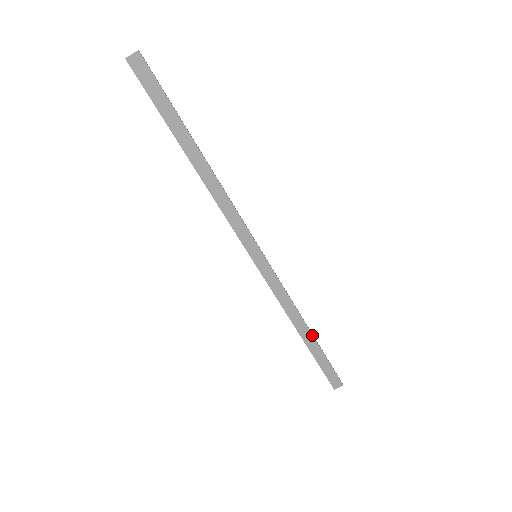
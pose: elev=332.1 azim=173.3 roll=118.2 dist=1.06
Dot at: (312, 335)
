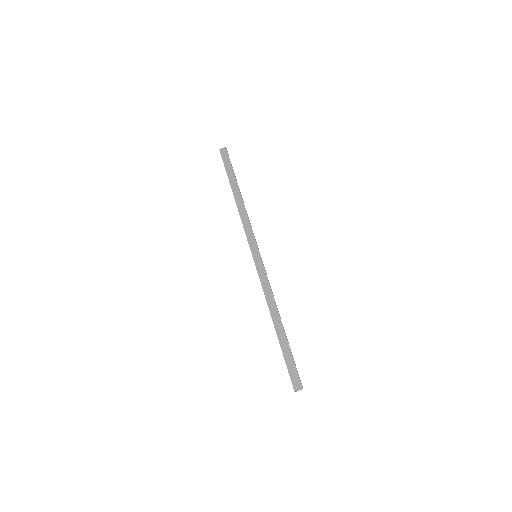
Dot at: (282, 326)
